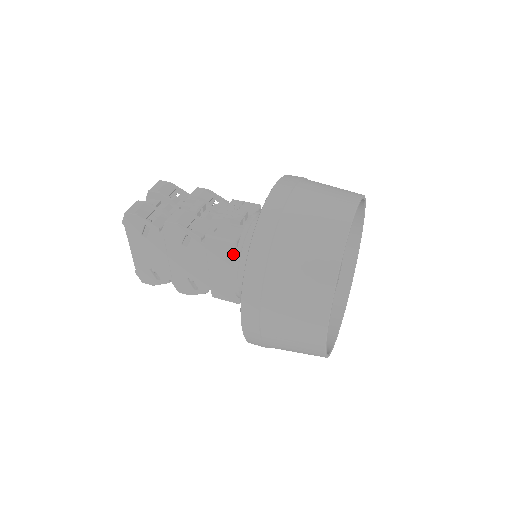
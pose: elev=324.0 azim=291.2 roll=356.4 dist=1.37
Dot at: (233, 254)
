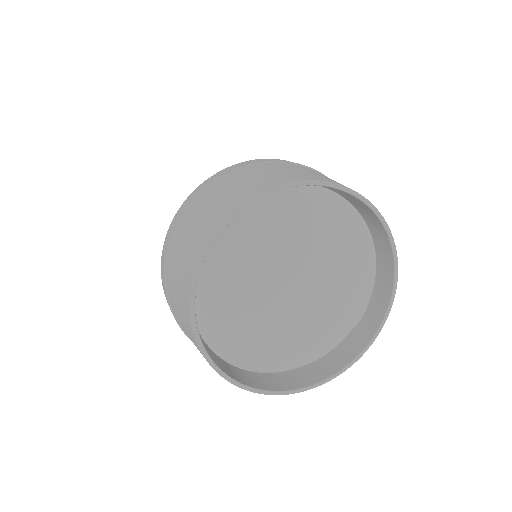
Dot at: occluded
